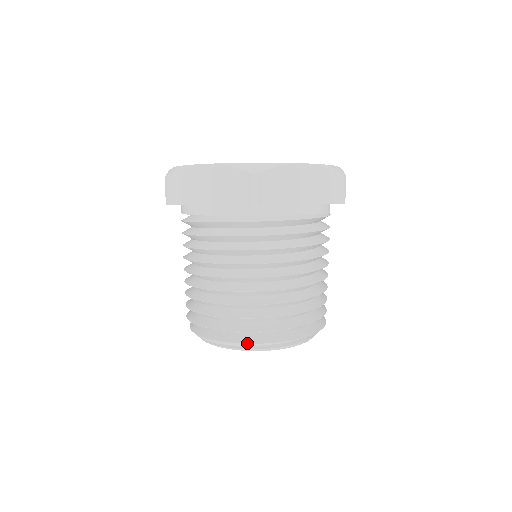
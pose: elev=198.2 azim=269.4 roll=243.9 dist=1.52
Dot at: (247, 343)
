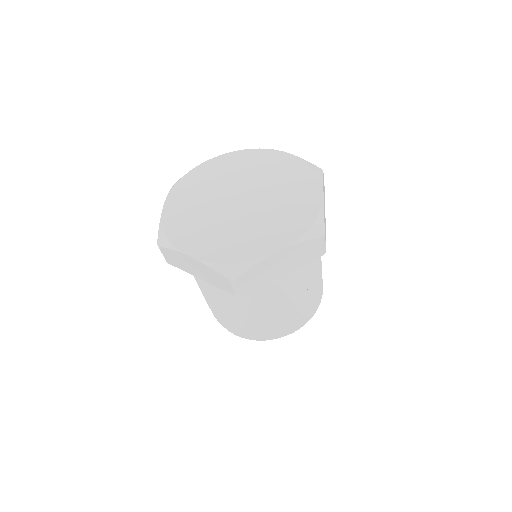
Dot at: occluded
